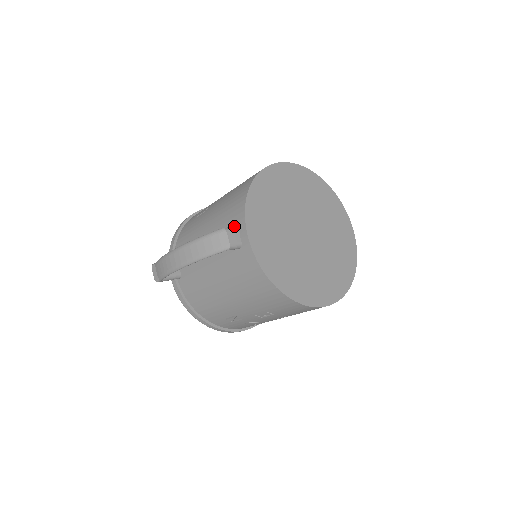
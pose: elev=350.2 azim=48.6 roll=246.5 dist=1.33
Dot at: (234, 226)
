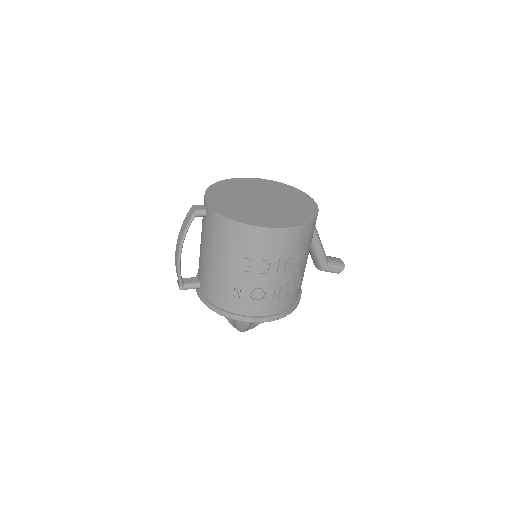
Dot at: occluded
